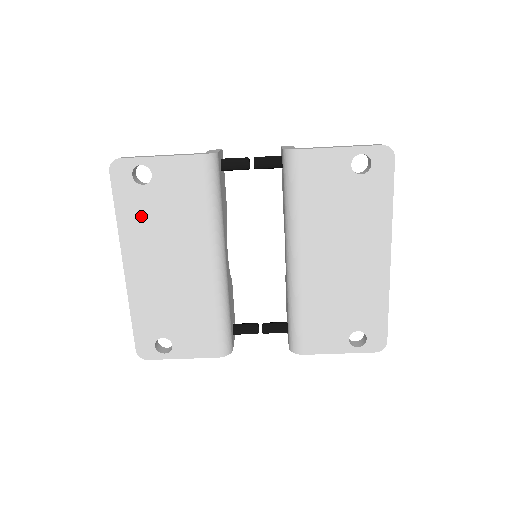
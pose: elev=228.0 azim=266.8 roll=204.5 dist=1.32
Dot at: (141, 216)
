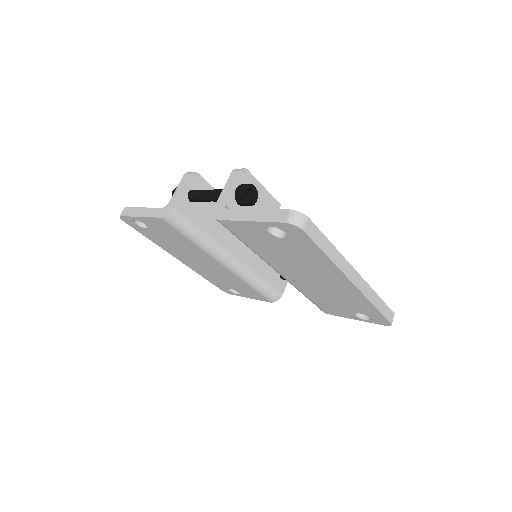
Dot at: (162, 241)
